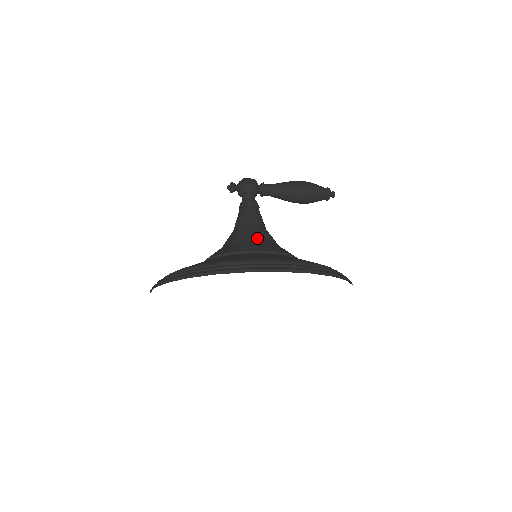
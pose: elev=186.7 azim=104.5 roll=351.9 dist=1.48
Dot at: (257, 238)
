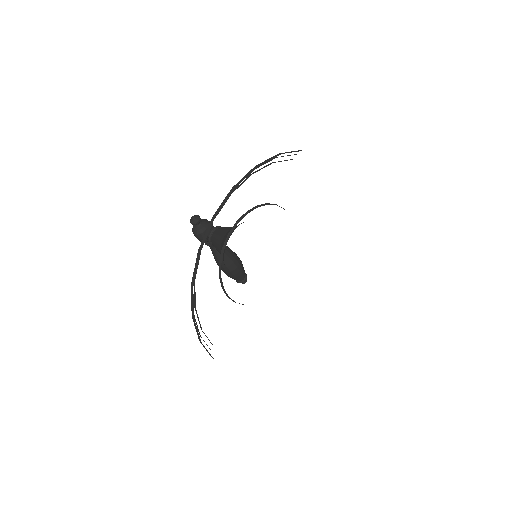
Dot at: occluded
